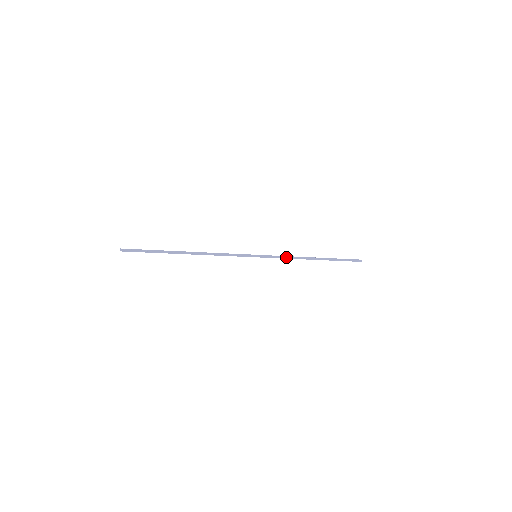
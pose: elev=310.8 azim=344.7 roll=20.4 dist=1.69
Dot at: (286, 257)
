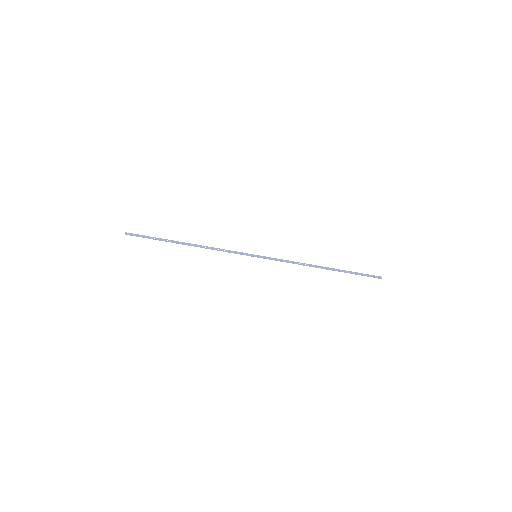
Dot at: (289, 262)
